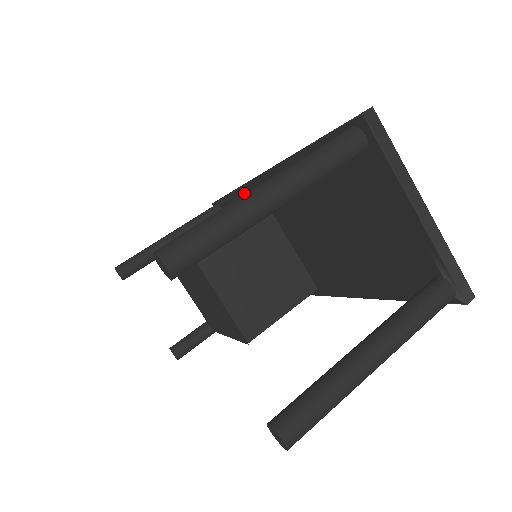
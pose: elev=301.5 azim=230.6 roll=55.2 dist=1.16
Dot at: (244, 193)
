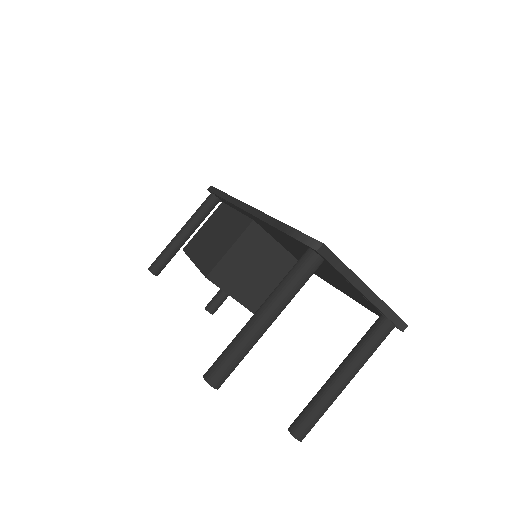
Dot at: (236, 207)
